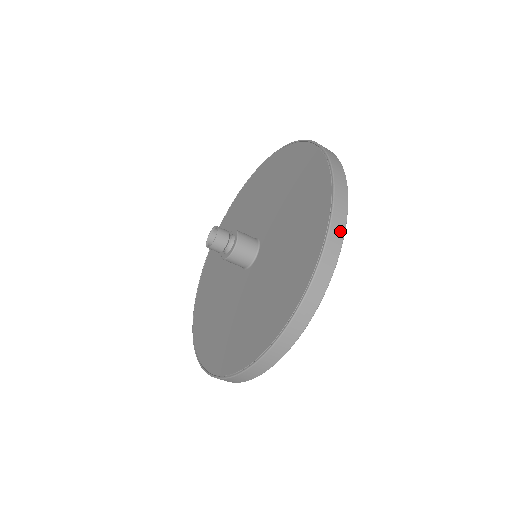
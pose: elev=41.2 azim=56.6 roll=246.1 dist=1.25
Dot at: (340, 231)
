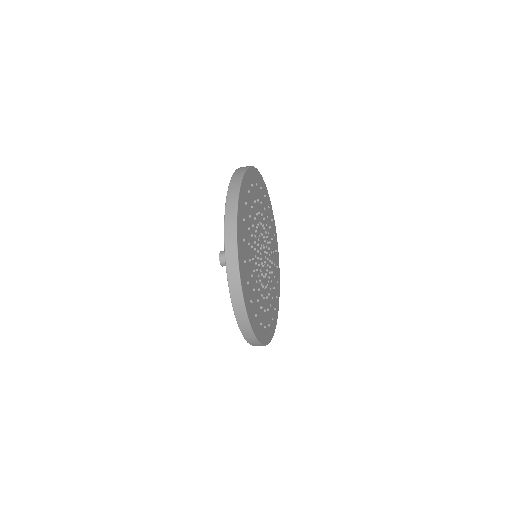
Dot at: (245, 321)
